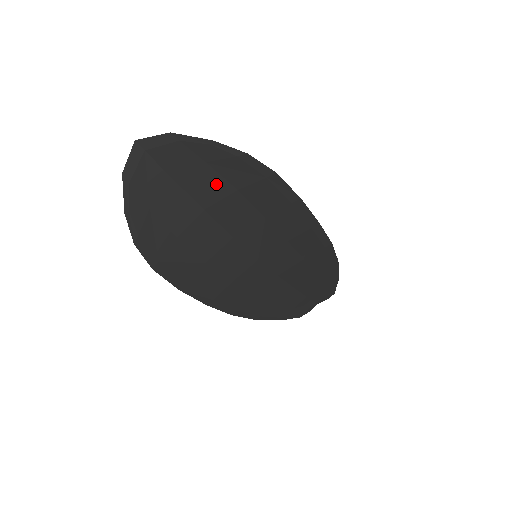
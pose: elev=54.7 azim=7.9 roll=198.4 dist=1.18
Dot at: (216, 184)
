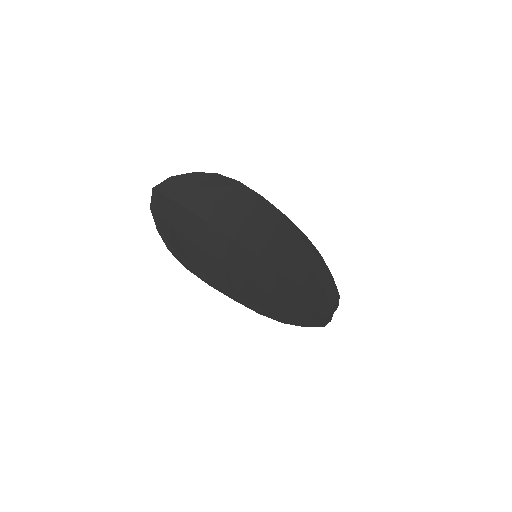
Dot at: (207, 201)
